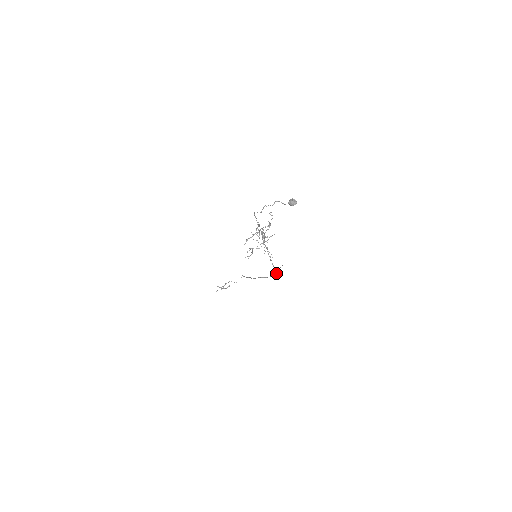
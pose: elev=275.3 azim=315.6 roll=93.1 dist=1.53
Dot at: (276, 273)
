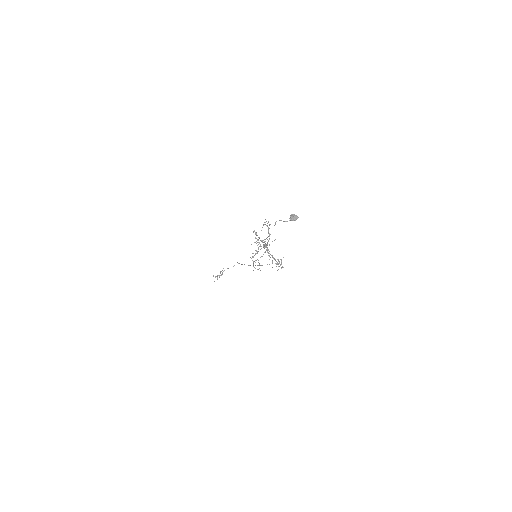
Dot at: (281, 267)
